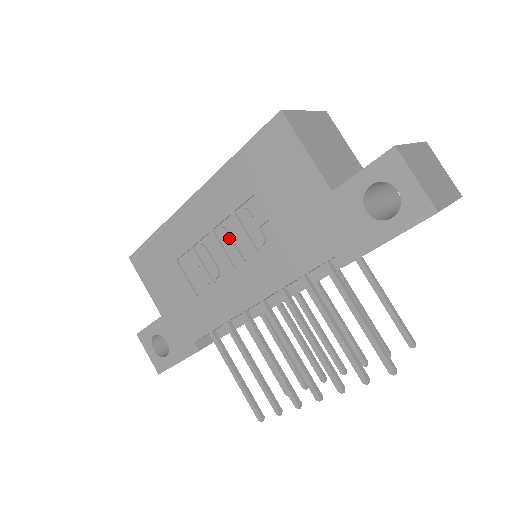
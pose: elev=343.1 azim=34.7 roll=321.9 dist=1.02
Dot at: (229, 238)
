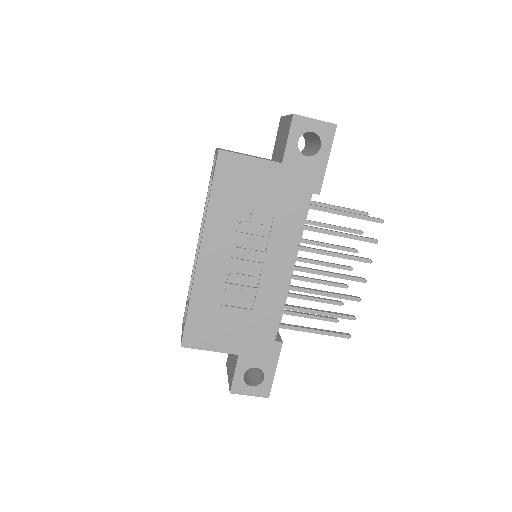
Dot at: (245, 250)
